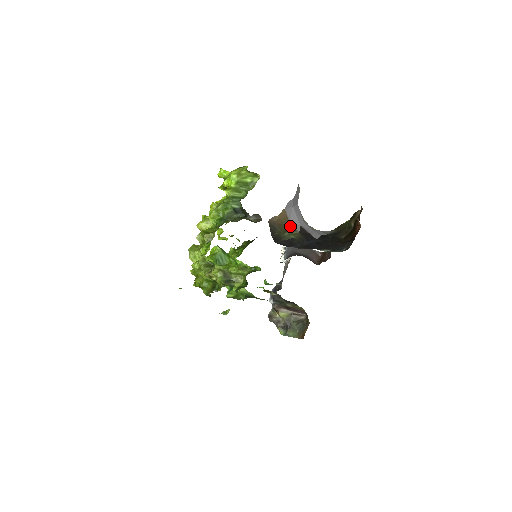
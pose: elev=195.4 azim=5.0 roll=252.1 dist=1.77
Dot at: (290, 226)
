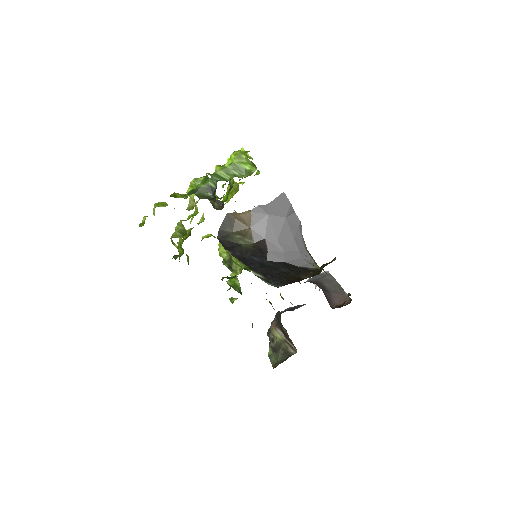
Dot at: (248, 231)
